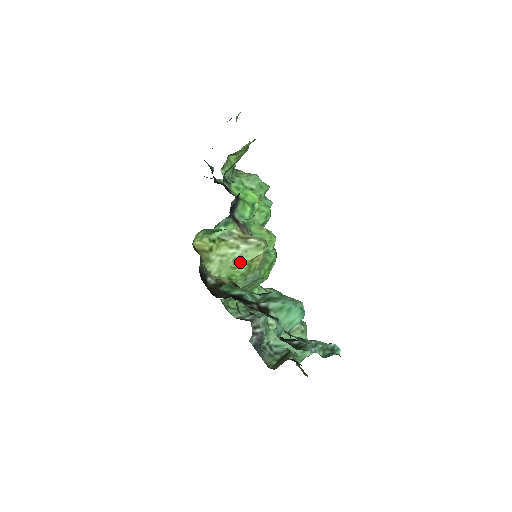
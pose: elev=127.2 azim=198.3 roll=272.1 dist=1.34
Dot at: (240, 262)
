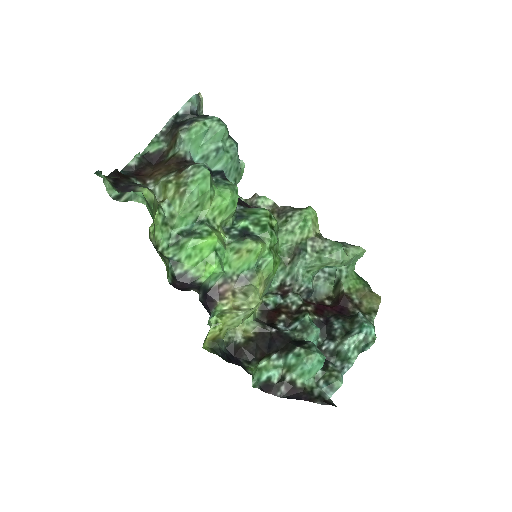
Dot at: (248, 313)
